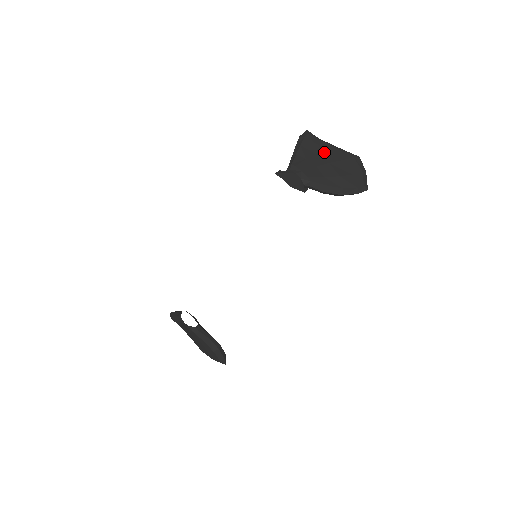
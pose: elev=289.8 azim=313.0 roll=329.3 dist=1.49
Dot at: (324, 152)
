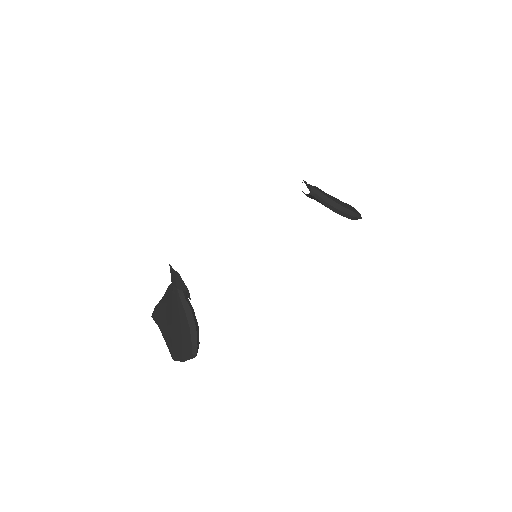
Dot at: occluded
